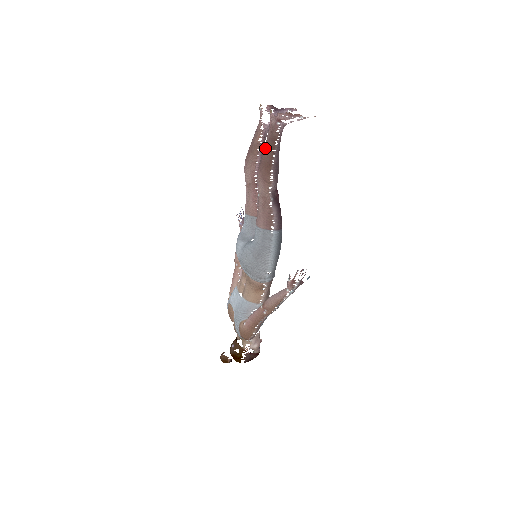
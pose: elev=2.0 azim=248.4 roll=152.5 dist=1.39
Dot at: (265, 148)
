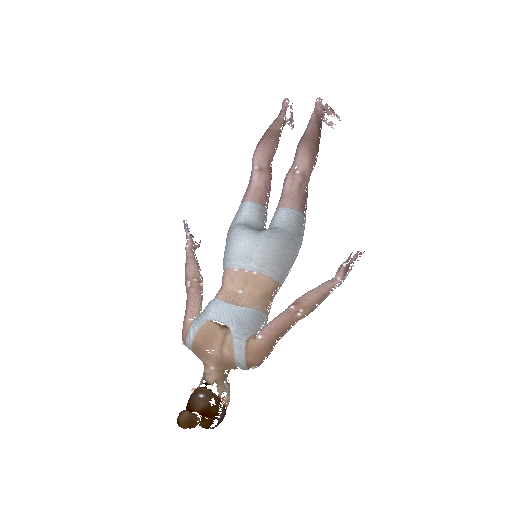
Dot at: (311, 128)
